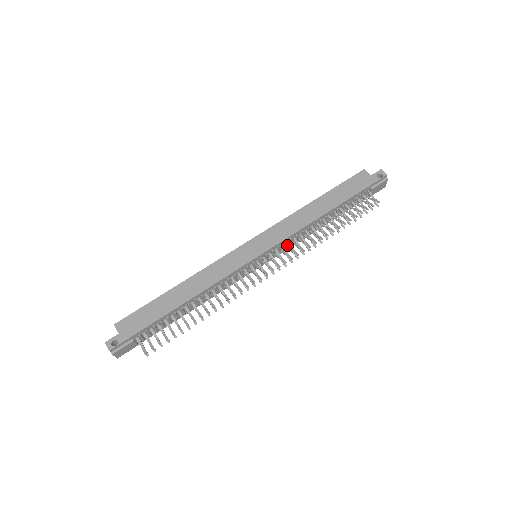
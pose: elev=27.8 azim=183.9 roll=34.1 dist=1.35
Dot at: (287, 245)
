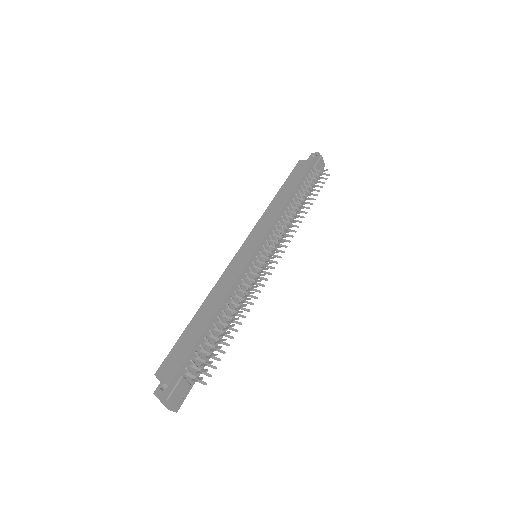
Dot at: occluded
